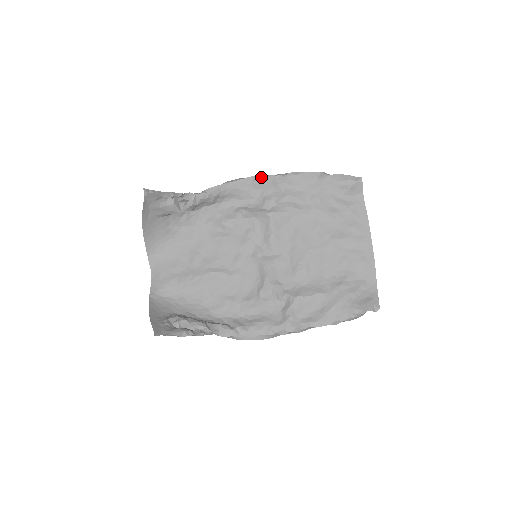
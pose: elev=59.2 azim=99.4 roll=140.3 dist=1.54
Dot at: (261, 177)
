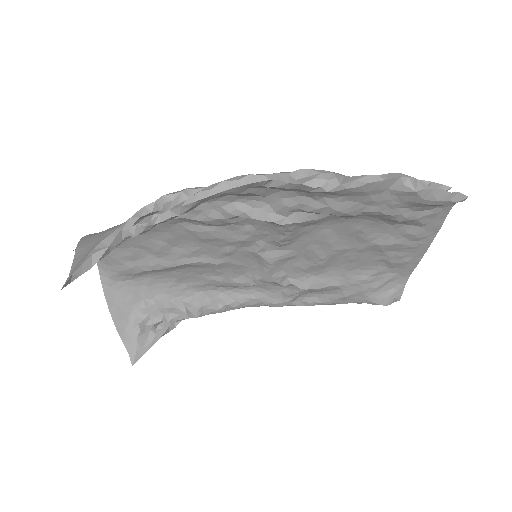
Dot at: (282, 177)
